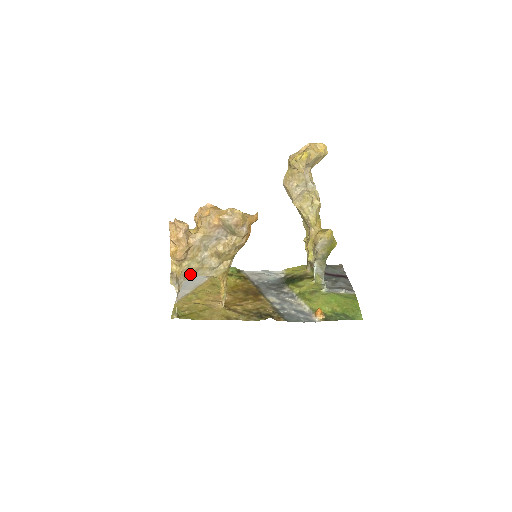
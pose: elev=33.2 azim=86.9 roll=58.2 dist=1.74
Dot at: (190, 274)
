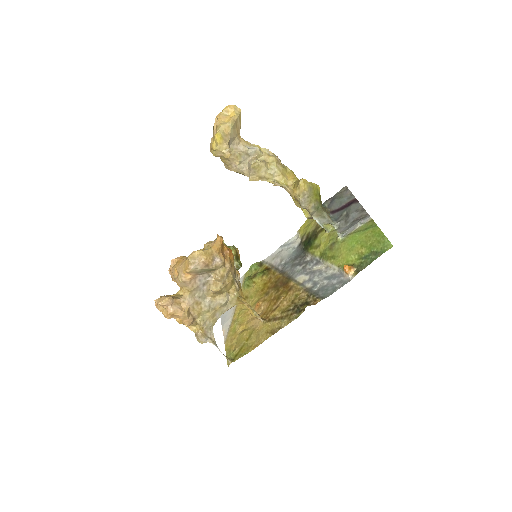
Dot at: (211, 323)
